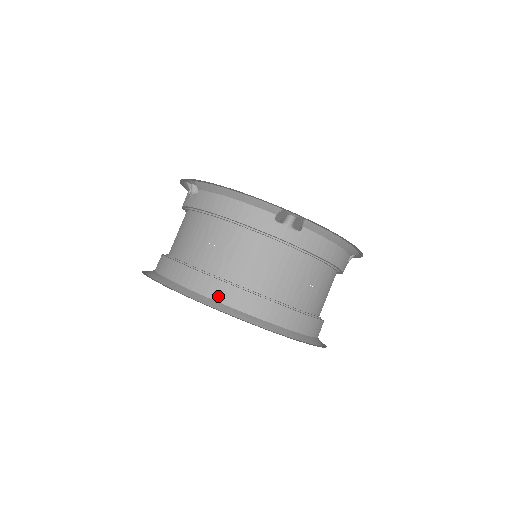
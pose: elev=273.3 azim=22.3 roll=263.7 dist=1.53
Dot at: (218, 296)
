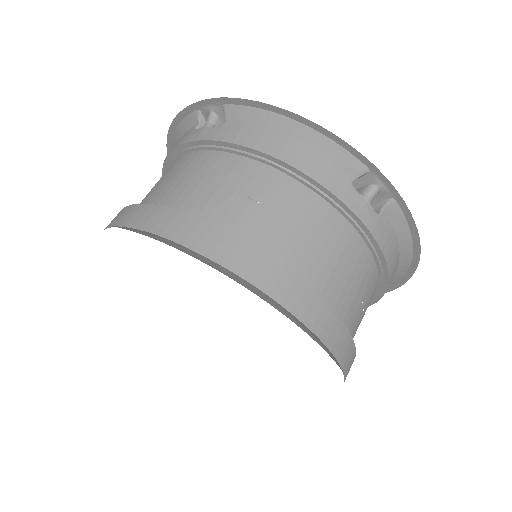
Dot at: occluded
